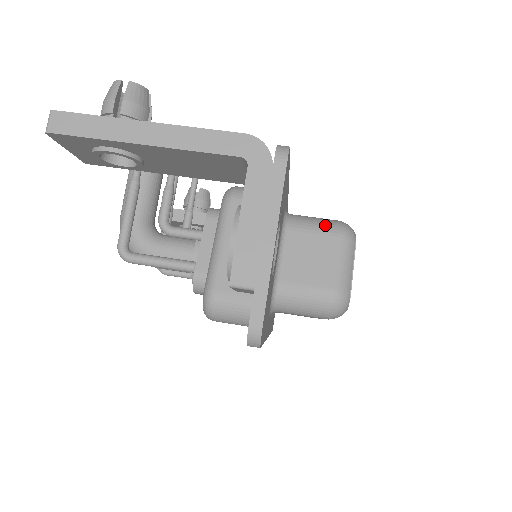
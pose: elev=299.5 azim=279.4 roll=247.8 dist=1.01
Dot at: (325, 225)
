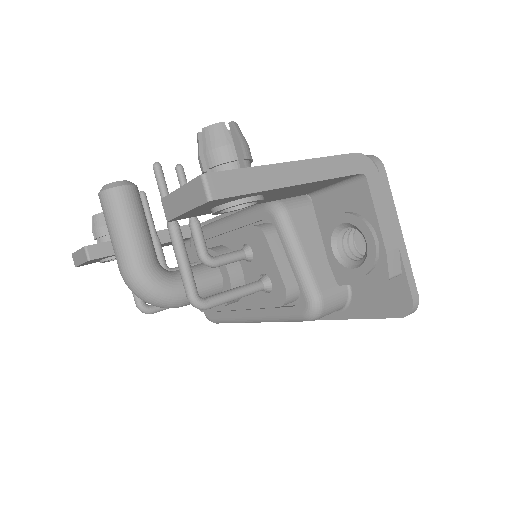
Dot at: occluded
